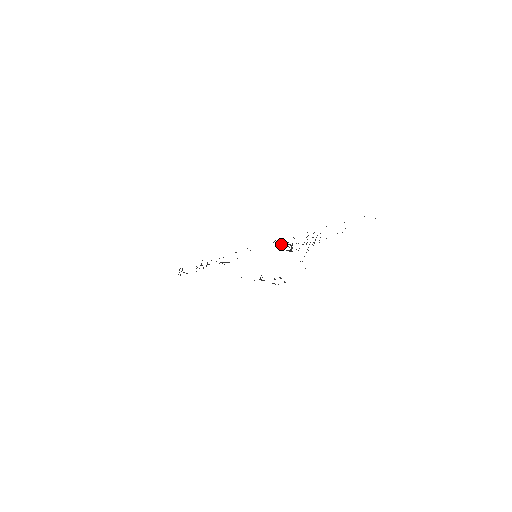
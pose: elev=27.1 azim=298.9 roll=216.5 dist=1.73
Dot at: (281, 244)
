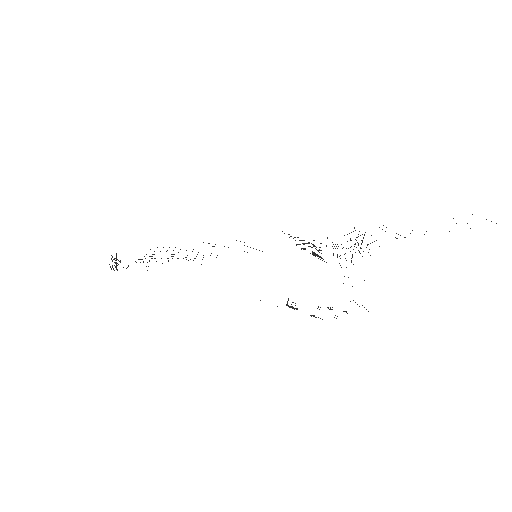
Dot at: occluded
